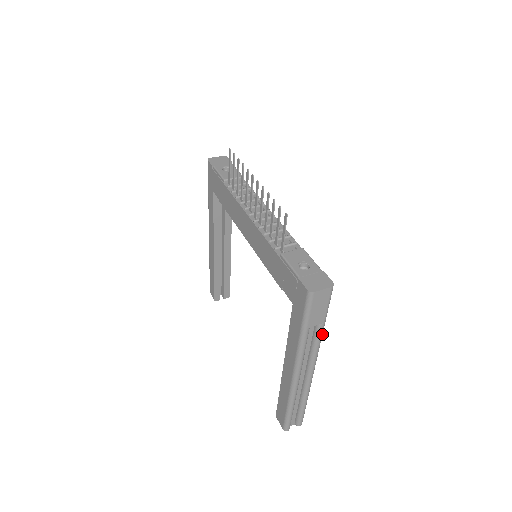
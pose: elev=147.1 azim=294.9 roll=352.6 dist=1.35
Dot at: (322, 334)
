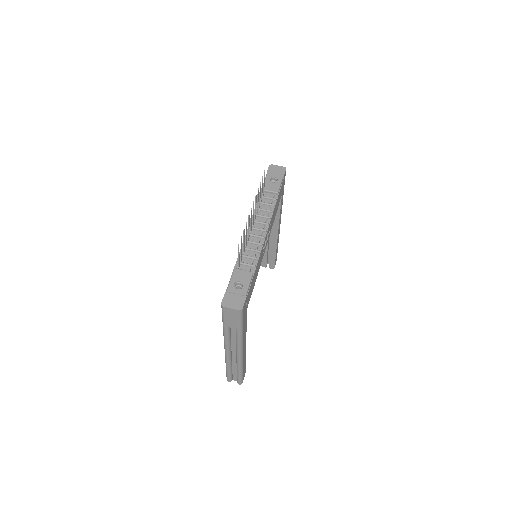
Dot at: (241, 336)
